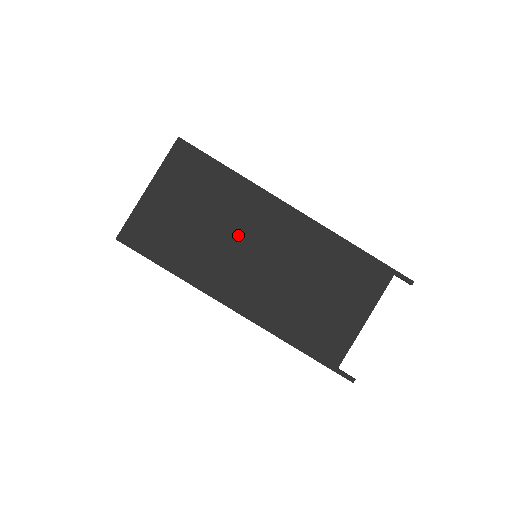
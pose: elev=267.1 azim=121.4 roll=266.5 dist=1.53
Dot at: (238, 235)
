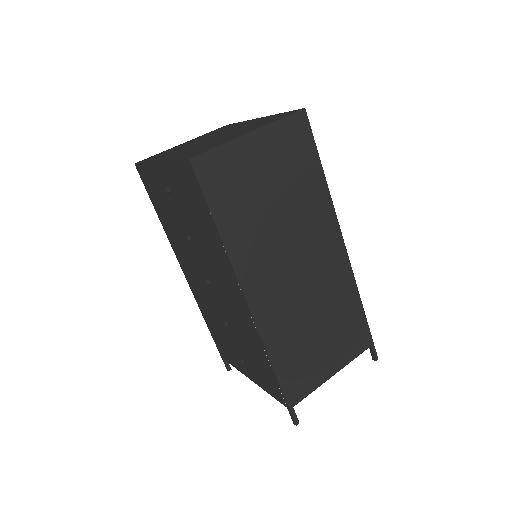
Dot at: (294, 238)
